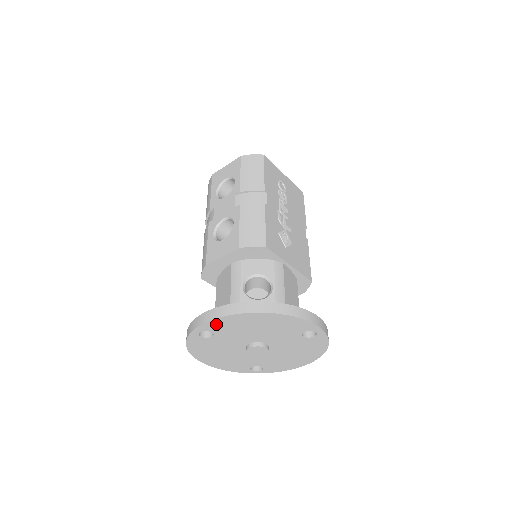
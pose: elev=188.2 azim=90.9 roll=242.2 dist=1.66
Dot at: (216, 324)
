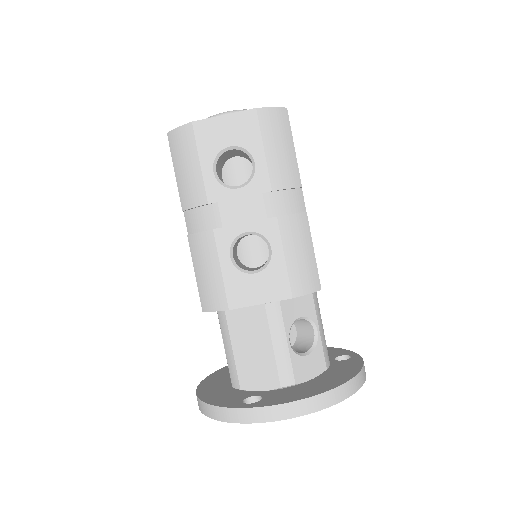
Dot at: occluded
